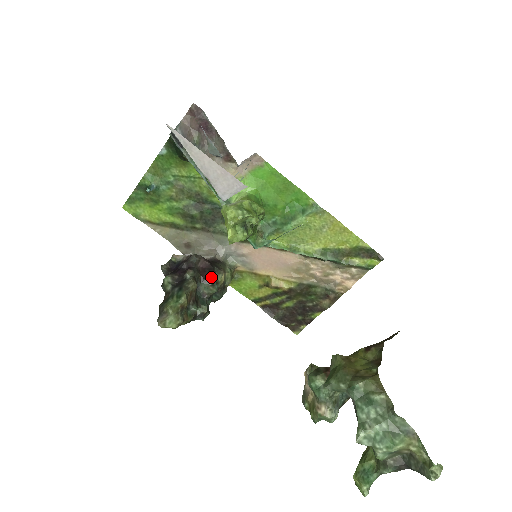
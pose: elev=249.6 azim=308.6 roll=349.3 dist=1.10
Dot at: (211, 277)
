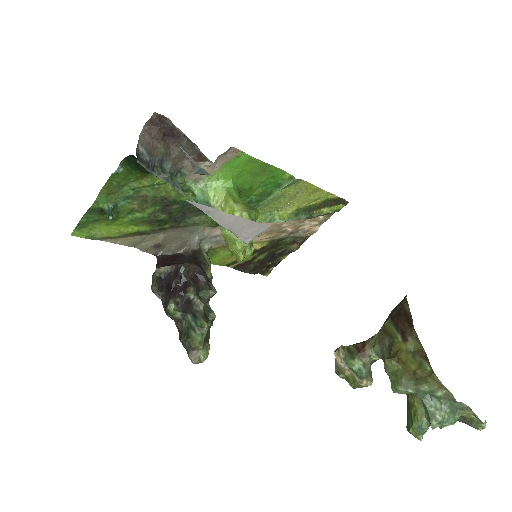
Dot at: (206, 281)
